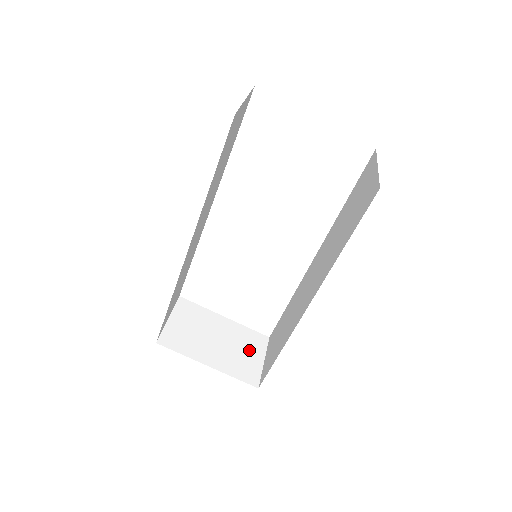
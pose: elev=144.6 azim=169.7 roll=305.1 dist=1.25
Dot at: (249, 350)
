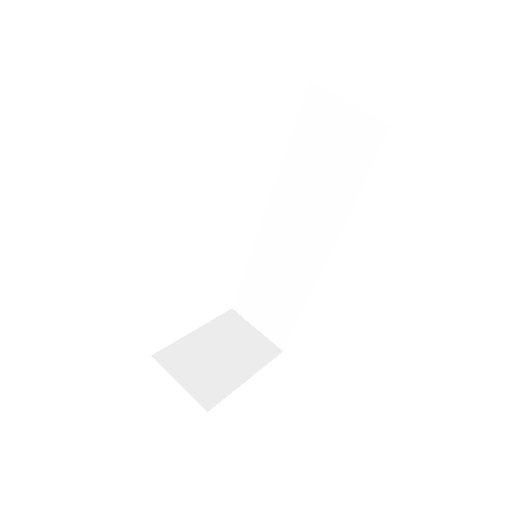
Dot at: (241, 334)
